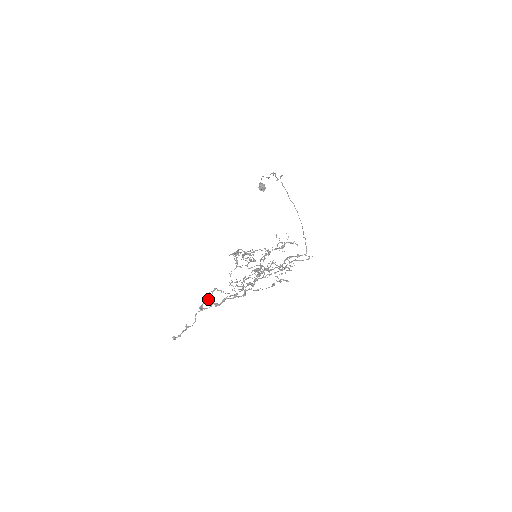
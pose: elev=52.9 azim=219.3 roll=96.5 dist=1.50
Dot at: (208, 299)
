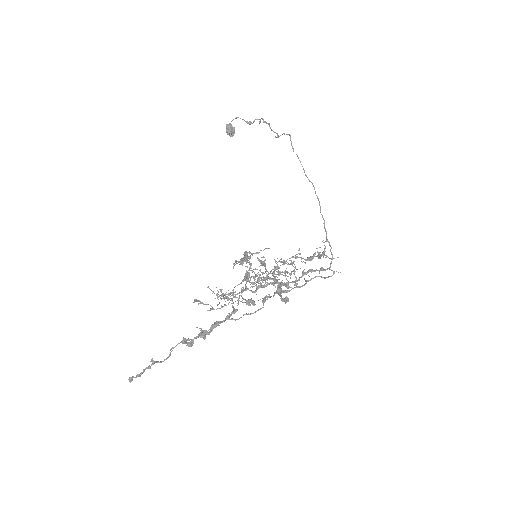
Dot at: (204, 333)
